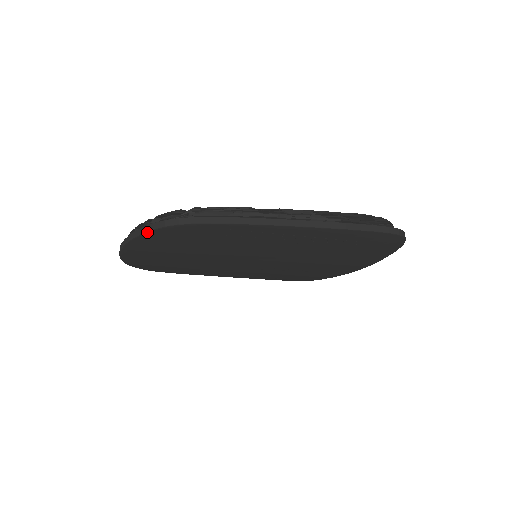
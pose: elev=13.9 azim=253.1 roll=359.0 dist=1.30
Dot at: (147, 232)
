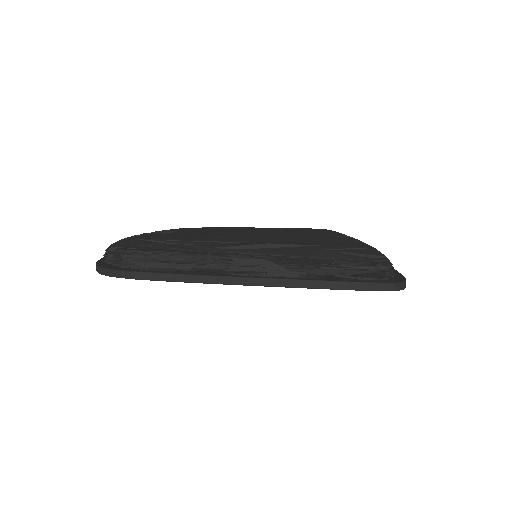
Dot at: (100, 273)
